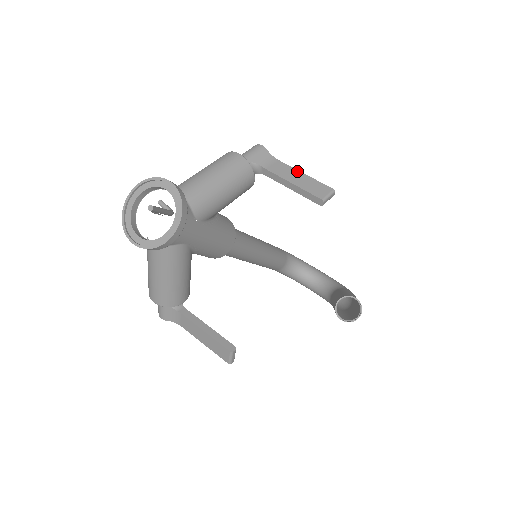
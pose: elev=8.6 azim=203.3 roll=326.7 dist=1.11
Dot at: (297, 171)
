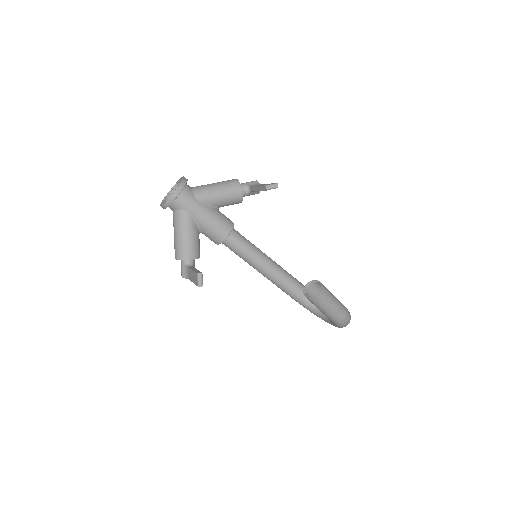
Dot at: occluded
